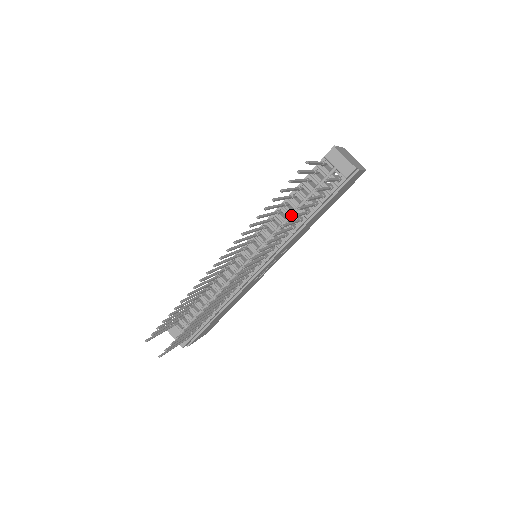
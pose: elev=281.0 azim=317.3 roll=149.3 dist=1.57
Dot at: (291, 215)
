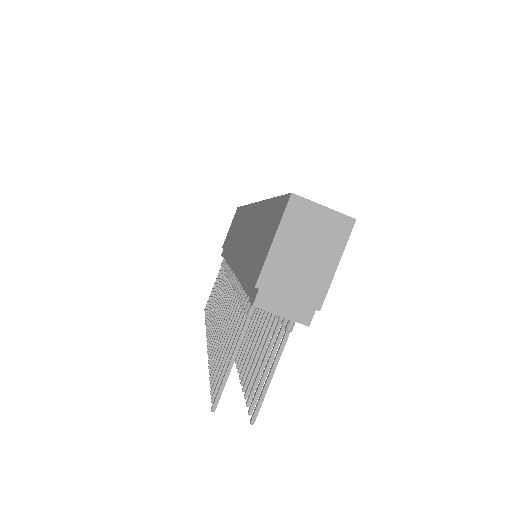
Dot at: occluded
